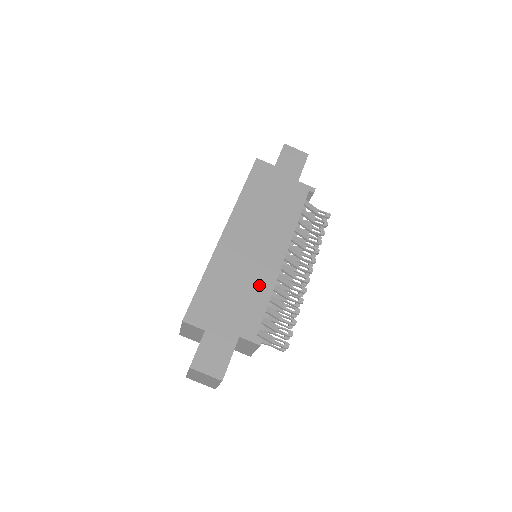
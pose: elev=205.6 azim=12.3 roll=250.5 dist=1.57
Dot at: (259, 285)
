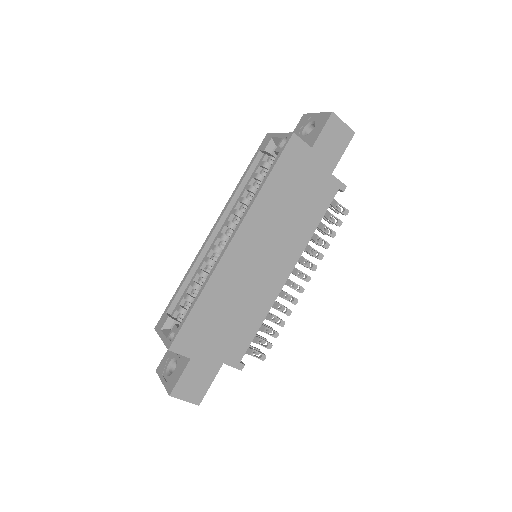
Dot at: (255, 308)
